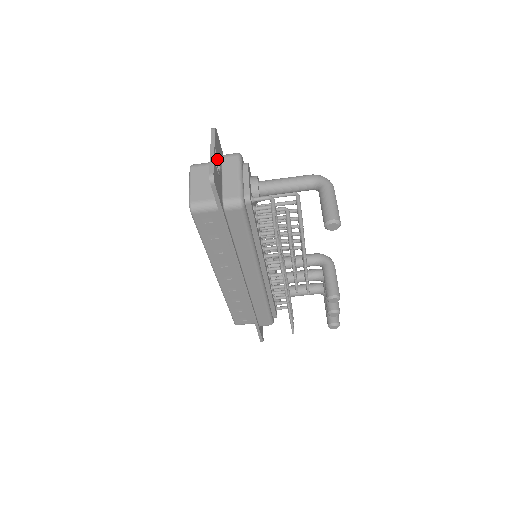
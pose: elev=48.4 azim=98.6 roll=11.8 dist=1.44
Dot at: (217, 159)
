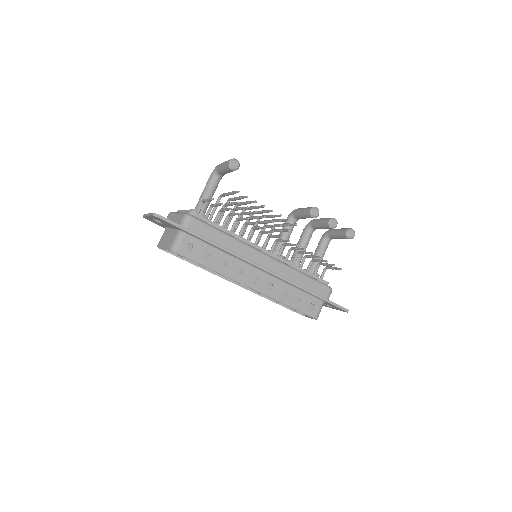
Dot at: occluded
